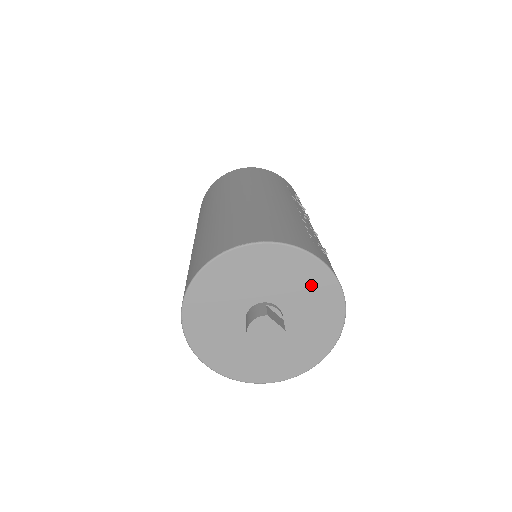
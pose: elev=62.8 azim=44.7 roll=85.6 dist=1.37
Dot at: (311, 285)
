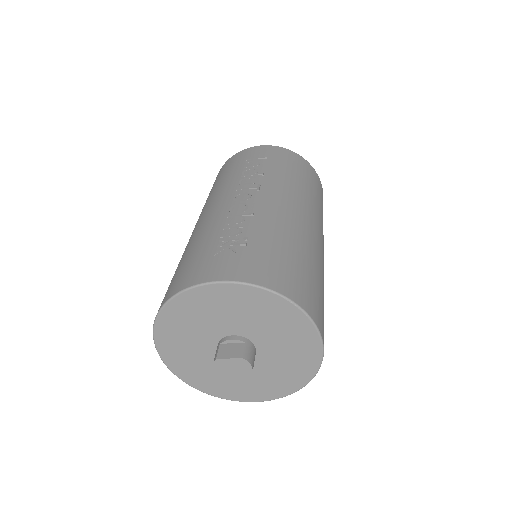
Dot at: (229, 303)
